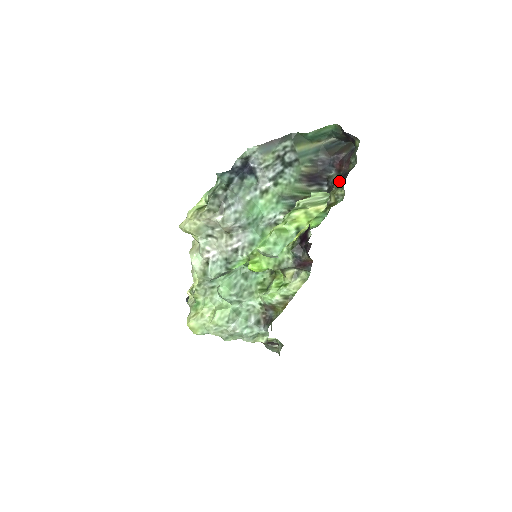
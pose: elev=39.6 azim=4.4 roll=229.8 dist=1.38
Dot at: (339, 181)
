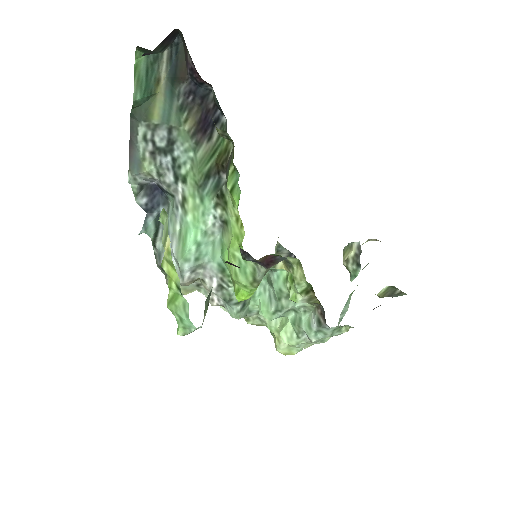
Dot at: occluded
